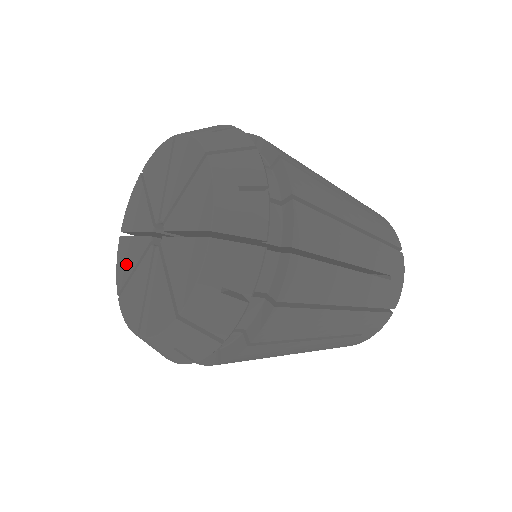
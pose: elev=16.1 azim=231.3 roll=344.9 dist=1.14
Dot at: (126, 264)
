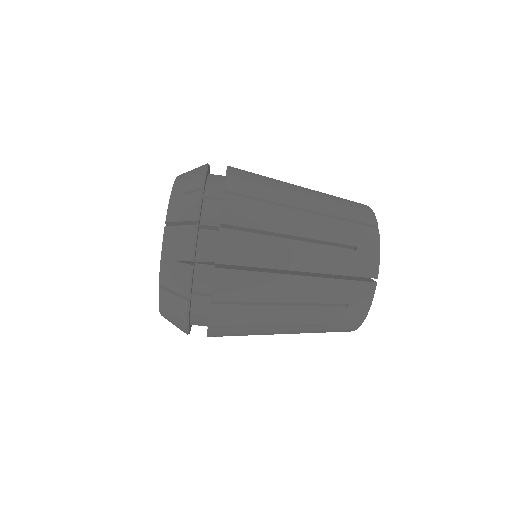
Dot at: occluded
